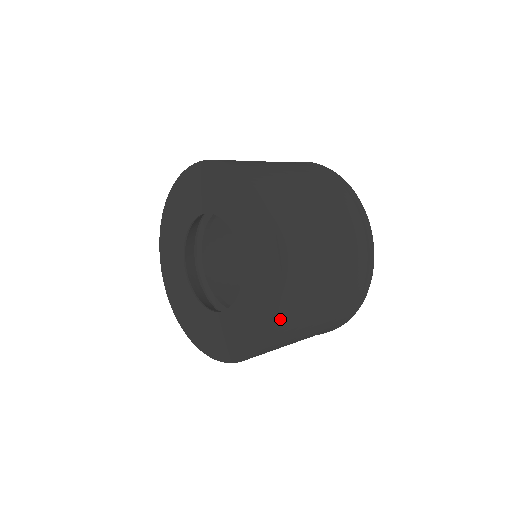
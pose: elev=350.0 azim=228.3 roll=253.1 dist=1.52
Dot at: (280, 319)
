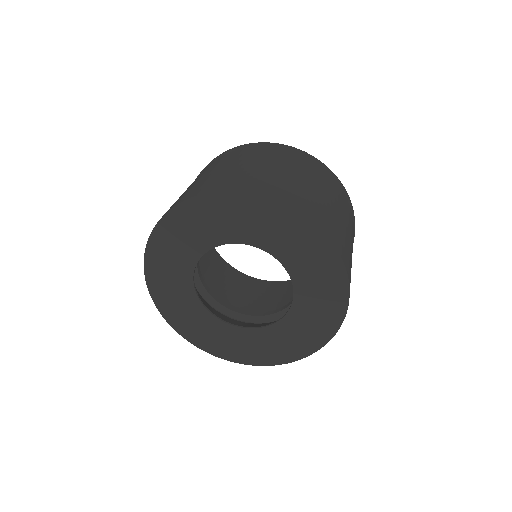
Dot at: occluded
